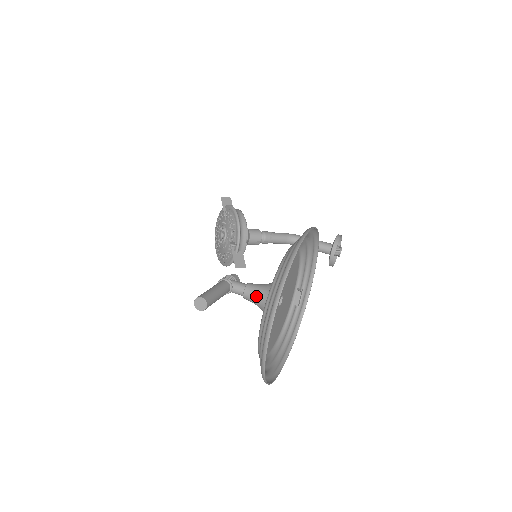
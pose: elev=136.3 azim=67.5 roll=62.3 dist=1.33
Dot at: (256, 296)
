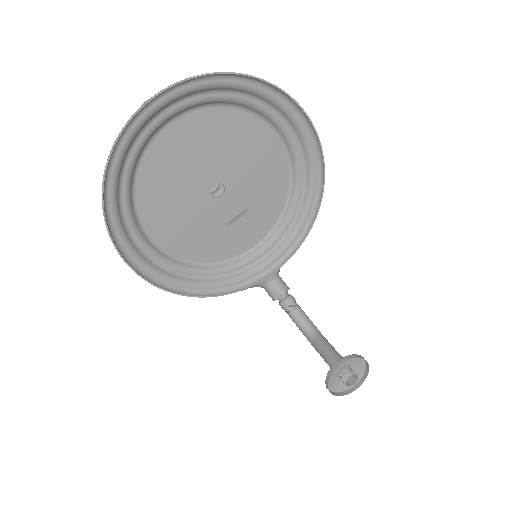
Dot at: occluded
